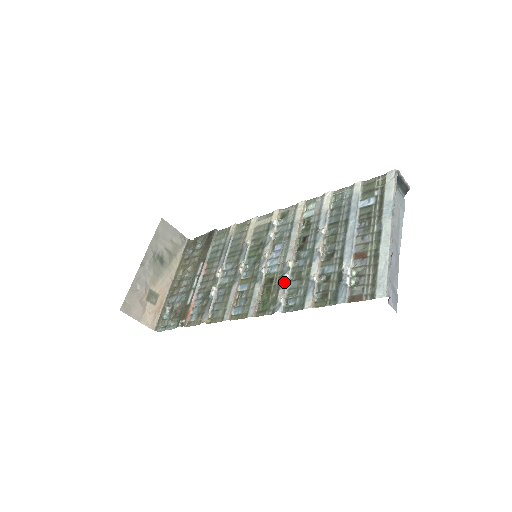
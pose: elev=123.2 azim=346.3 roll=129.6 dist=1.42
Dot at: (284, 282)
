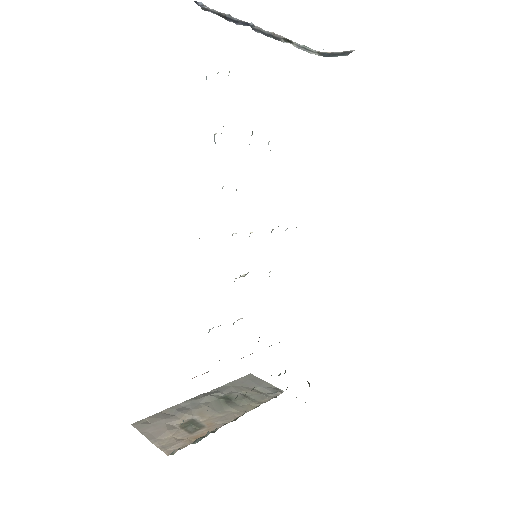
Dot at: occluded
